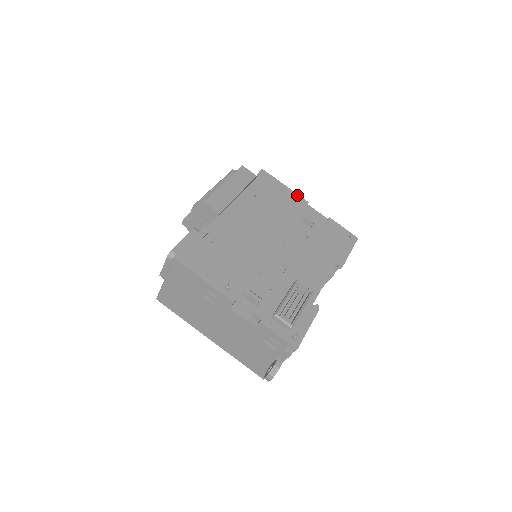
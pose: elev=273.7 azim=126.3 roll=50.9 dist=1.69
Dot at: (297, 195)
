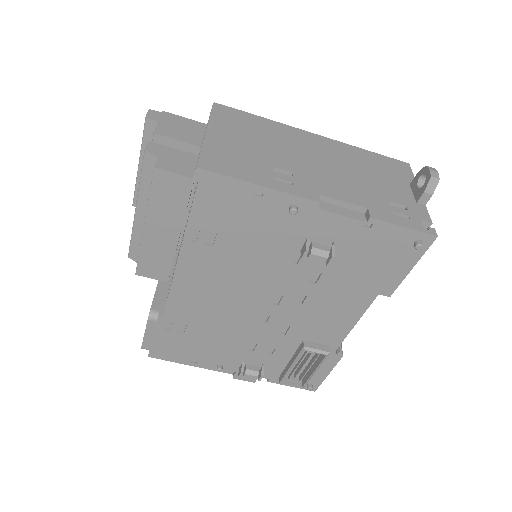
Dot at: (290, 198)
